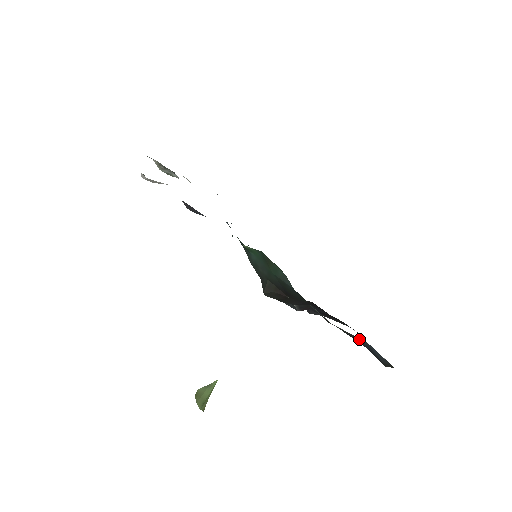
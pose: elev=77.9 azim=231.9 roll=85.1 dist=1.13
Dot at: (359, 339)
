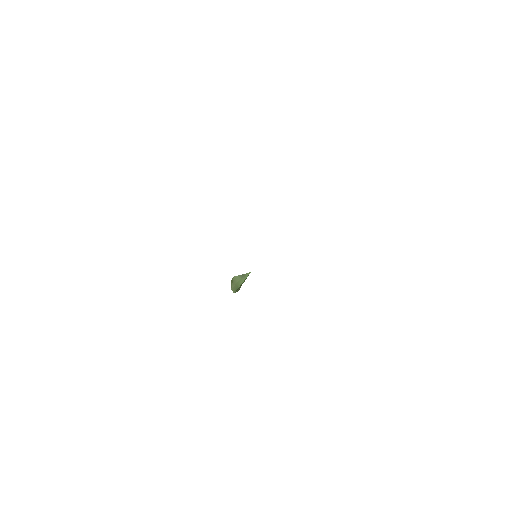
Dot at: occluded
